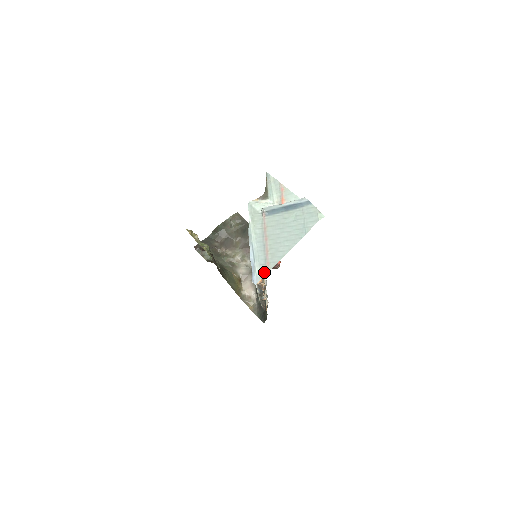
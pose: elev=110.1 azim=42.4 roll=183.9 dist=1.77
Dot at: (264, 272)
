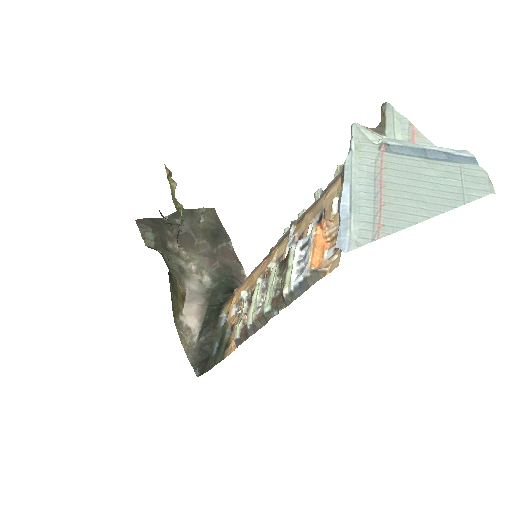
Dot at: (369, 236)
